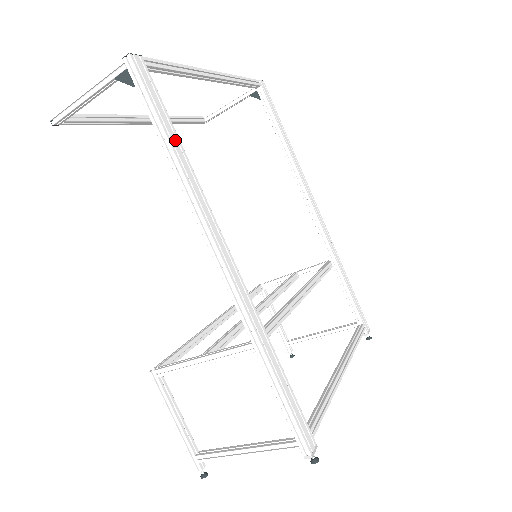
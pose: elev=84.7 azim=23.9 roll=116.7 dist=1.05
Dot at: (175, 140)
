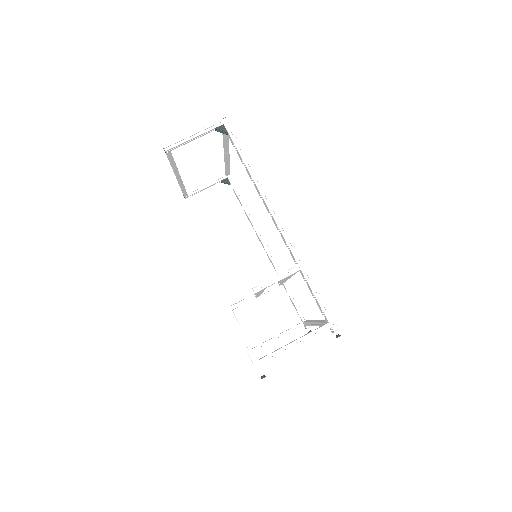
Dot at: occluded
